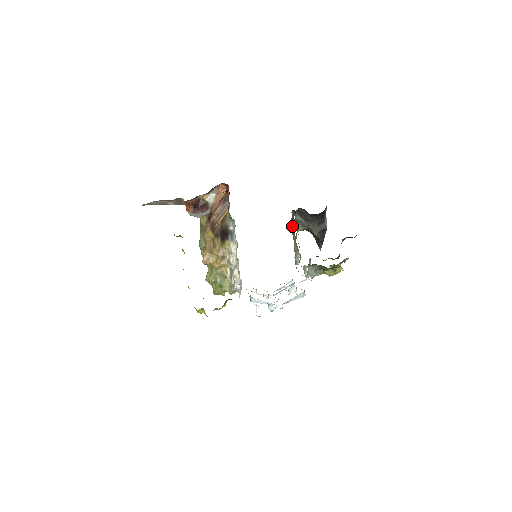
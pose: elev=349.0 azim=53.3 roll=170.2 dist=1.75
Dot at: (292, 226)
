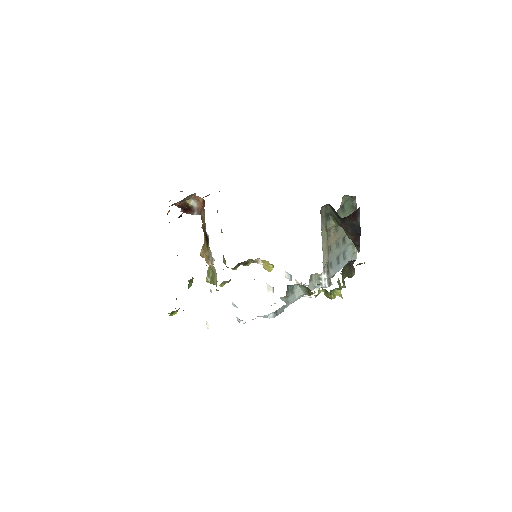
Dot at: (348, 210)
